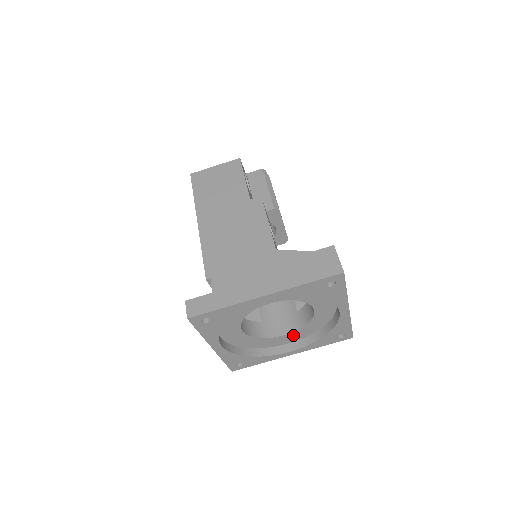
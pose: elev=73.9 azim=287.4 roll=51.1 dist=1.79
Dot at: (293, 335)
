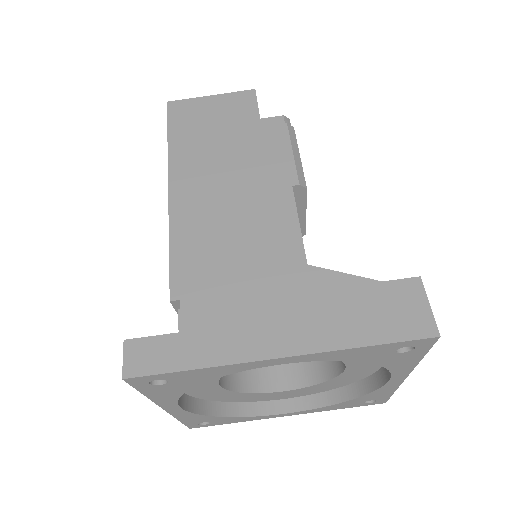
Dot at: (297, 391)
